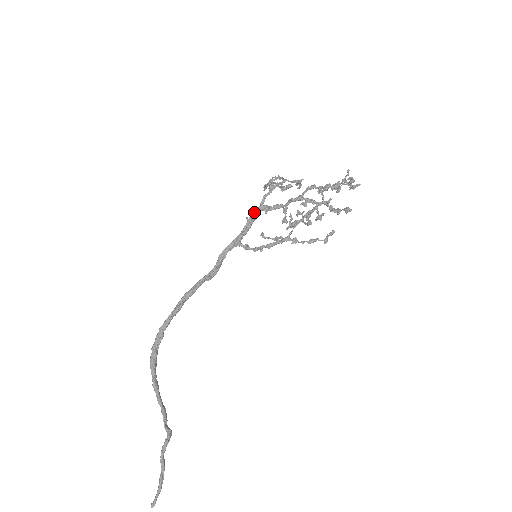
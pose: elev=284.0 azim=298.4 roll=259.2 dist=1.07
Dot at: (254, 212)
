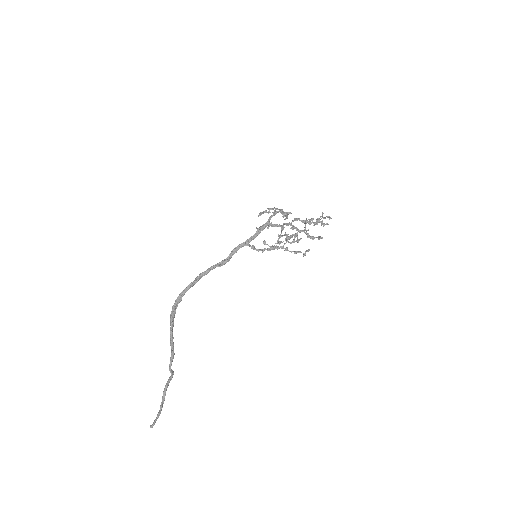
Dot at: (263, 225)
